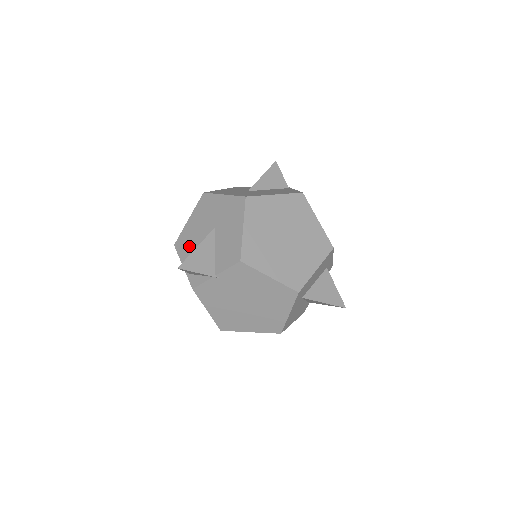
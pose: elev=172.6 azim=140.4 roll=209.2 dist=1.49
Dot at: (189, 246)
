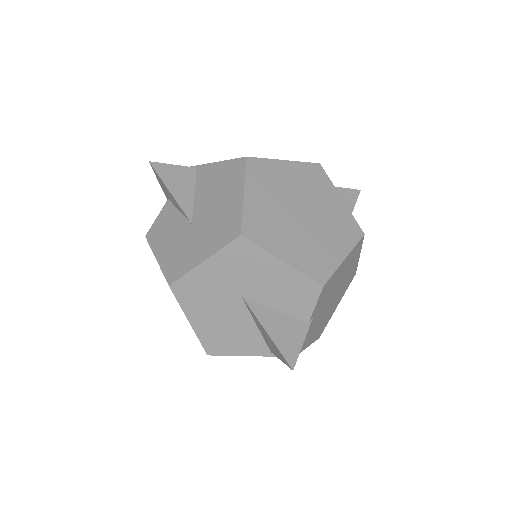
Dot at: (231, 338)
